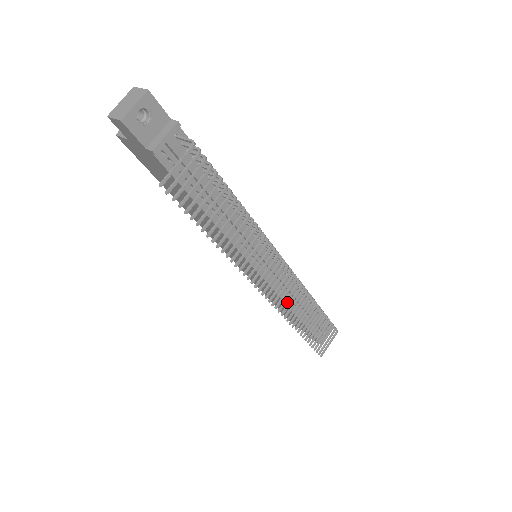
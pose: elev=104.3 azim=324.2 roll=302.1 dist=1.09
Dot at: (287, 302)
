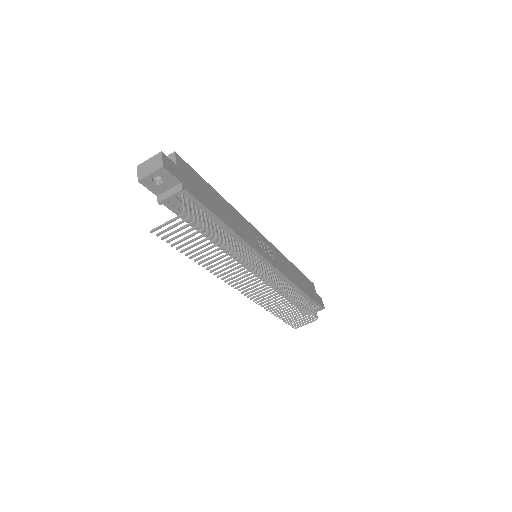
Dot at: (276, 289)
